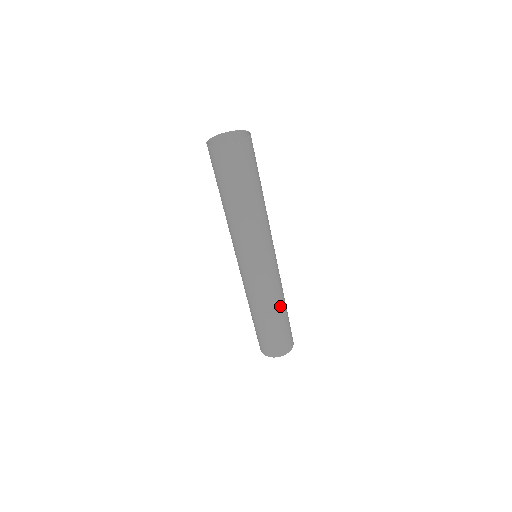
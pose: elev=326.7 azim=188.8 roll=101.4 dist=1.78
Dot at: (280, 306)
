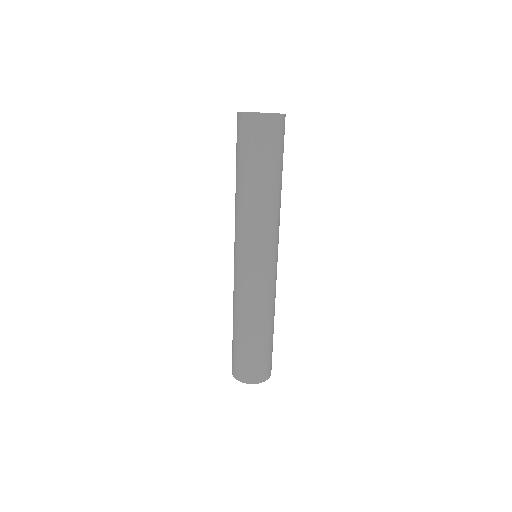
Dot at: (266, 322)
